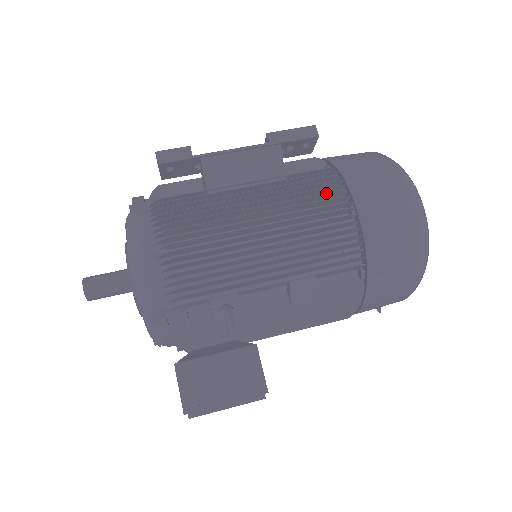
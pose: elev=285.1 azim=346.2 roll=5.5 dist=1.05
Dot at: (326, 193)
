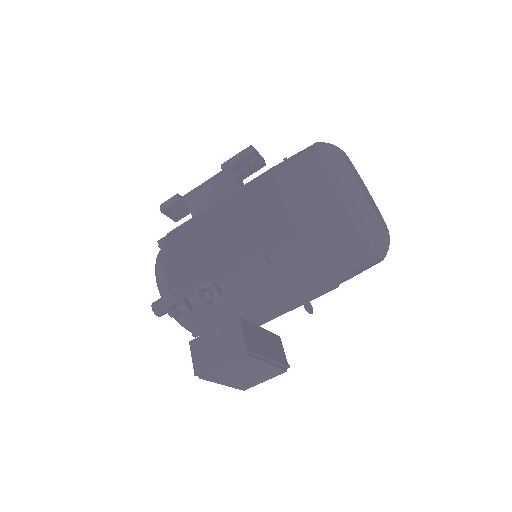
Dot at: (258, 189)
